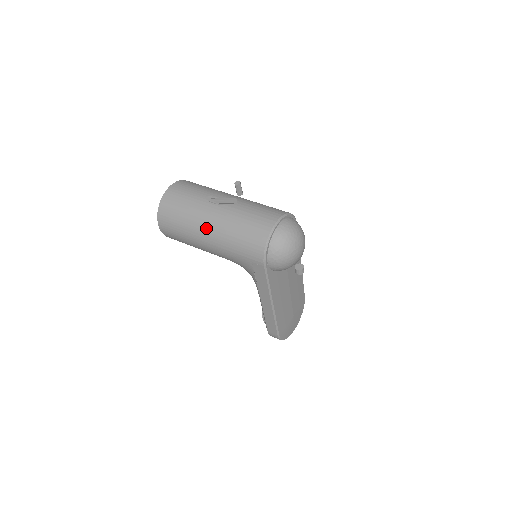
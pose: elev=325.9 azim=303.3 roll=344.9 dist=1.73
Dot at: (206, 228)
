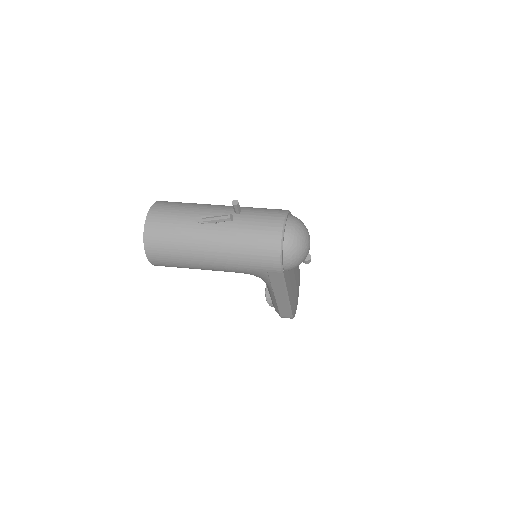
Dot at: (208, 252)
